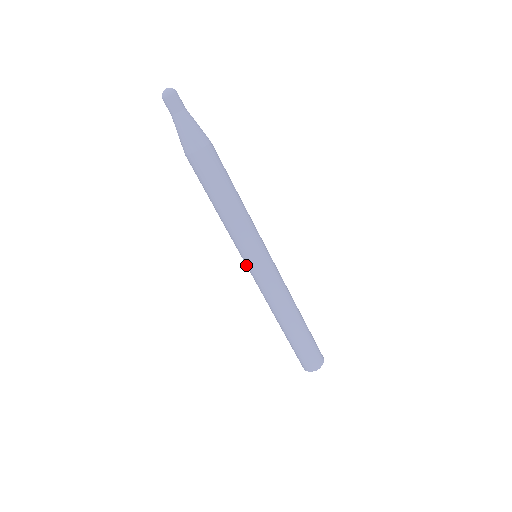
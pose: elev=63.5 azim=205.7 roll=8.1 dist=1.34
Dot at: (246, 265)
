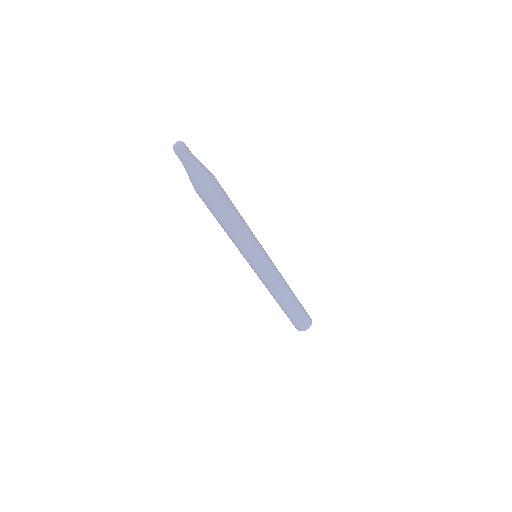
Dot at: occluded
